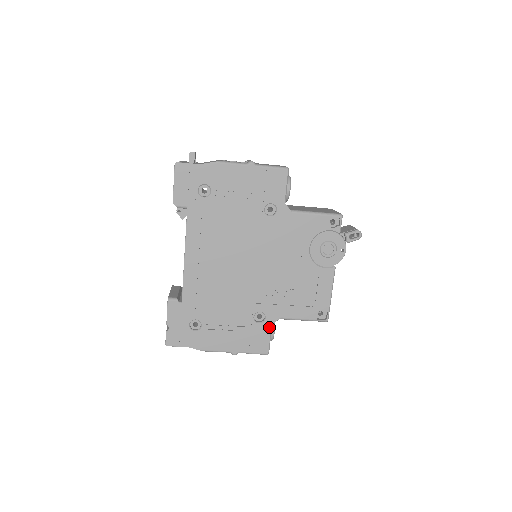
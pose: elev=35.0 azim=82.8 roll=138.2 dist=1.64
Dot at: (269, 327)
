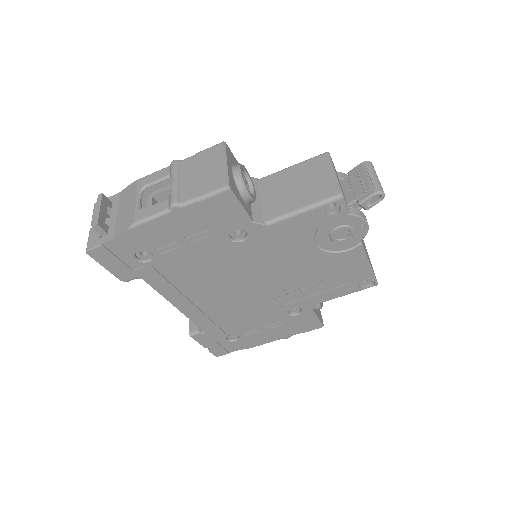
Dot at: (310, 313)
